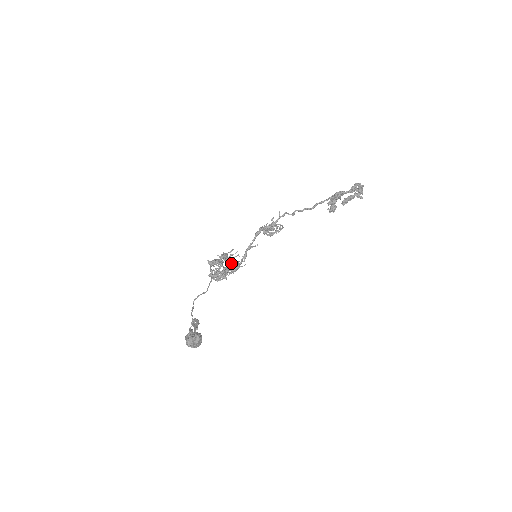
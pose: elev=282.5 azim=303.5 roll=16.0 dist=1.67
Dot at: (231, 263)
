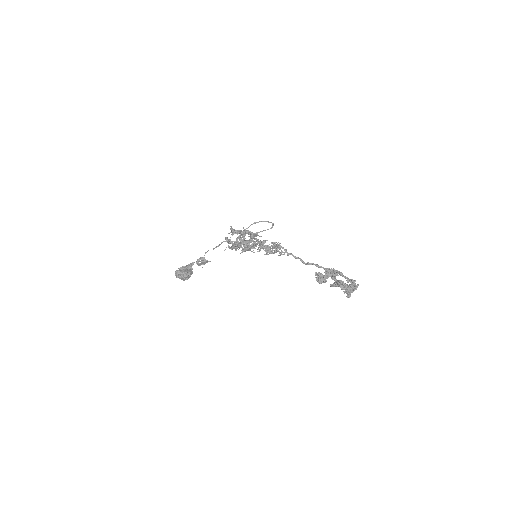
Dot at: (251, 241)
